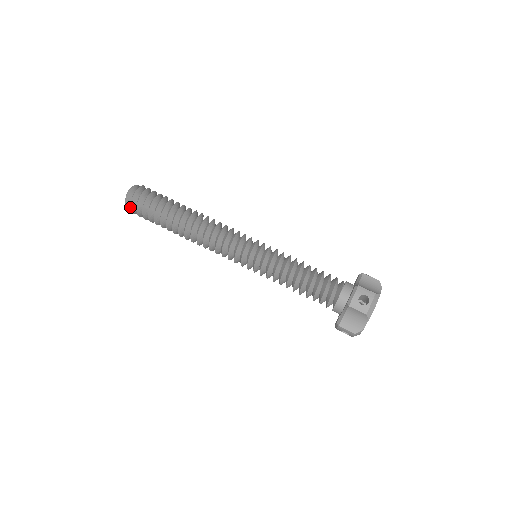
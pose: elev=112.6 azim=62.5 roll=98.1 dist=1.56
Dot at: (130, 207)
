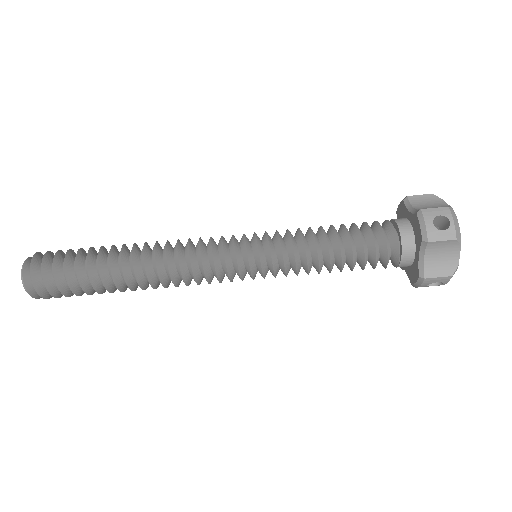
Dot at: occluded
